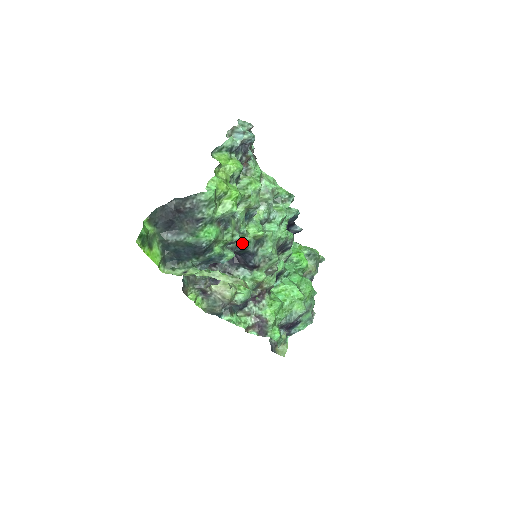
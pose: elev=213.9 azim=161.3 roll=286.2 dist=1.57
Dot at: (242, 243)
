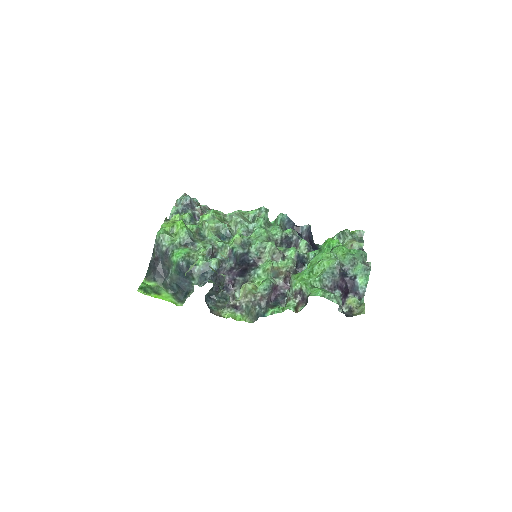
Dot at: (230, 253)
